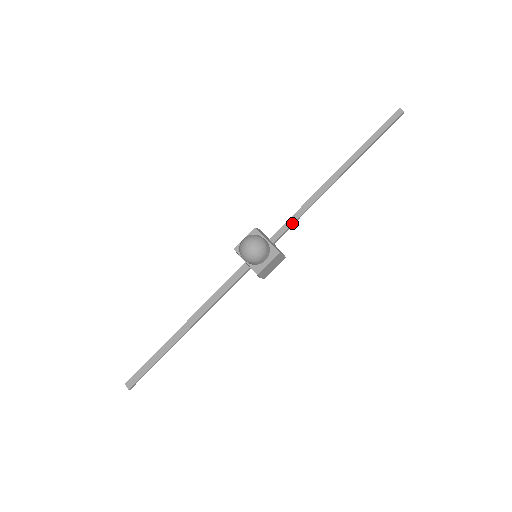
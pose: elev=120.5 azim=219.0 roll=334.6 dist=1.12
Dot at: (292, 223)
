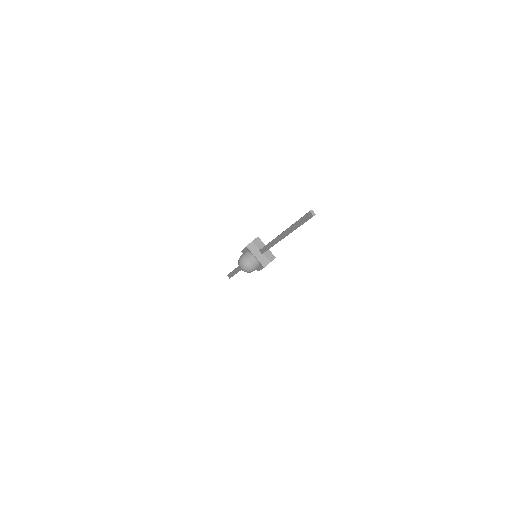
Dot at: occluded
